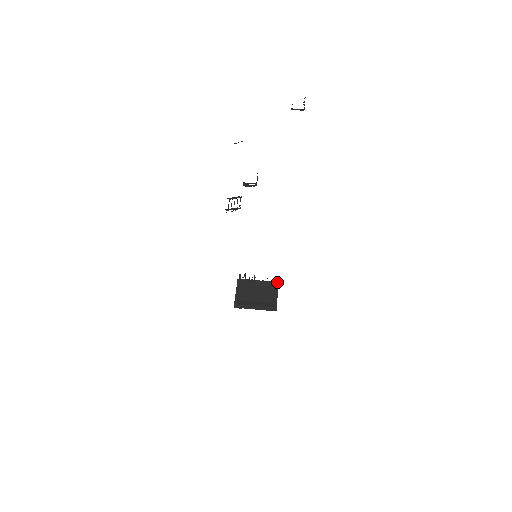
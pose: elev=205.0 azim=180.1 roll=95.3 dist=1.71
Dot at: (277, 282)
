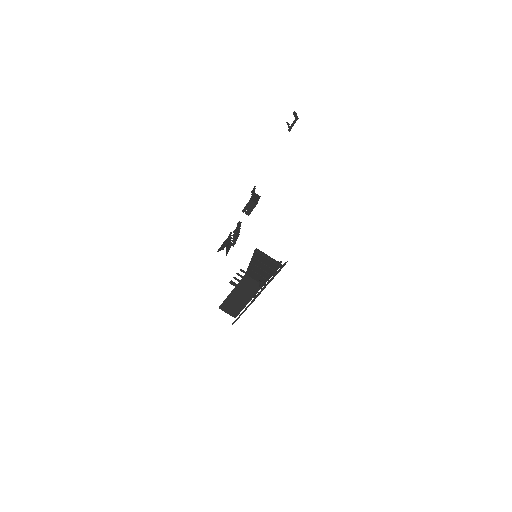
Dot at: (285, 262)
